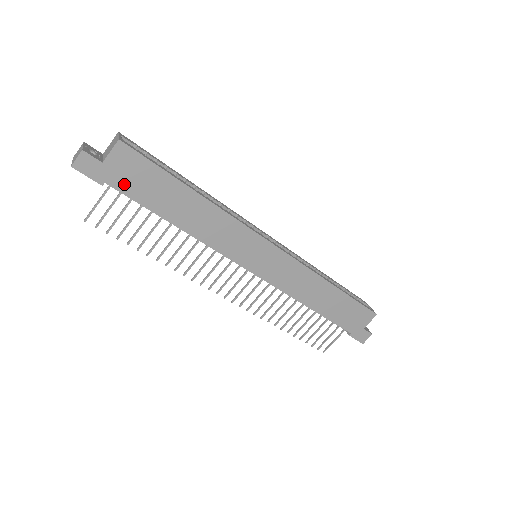
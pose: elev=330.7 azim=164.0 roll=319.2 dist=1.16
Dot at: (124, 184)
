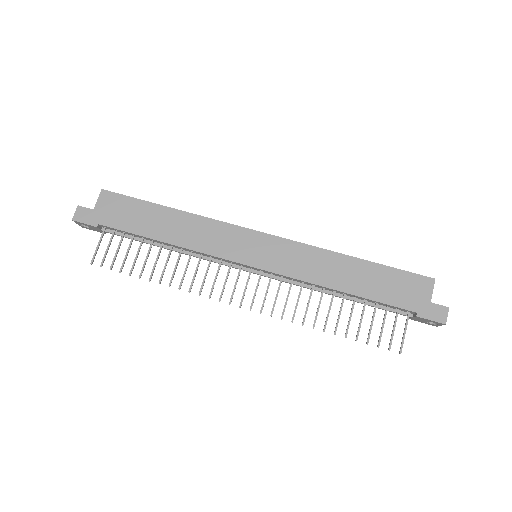
Dot at: (113, 221)
